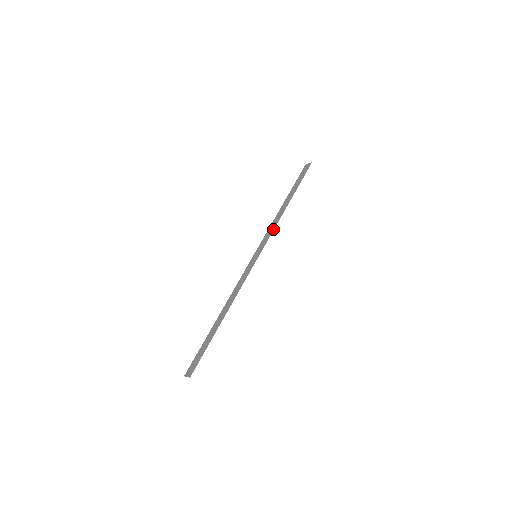
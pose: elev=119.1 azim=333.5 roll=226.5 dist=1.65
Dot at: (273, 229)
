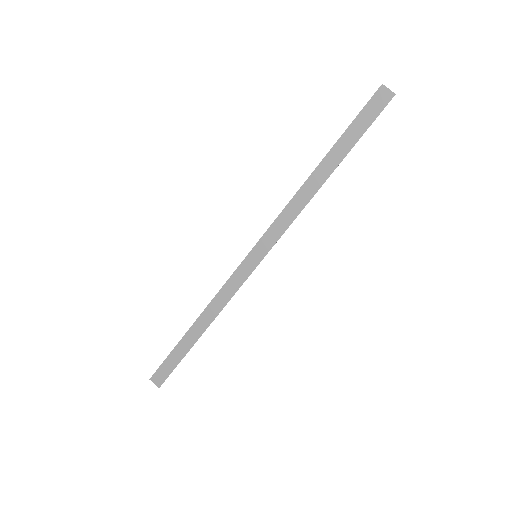
Dot at: (291, 222)
